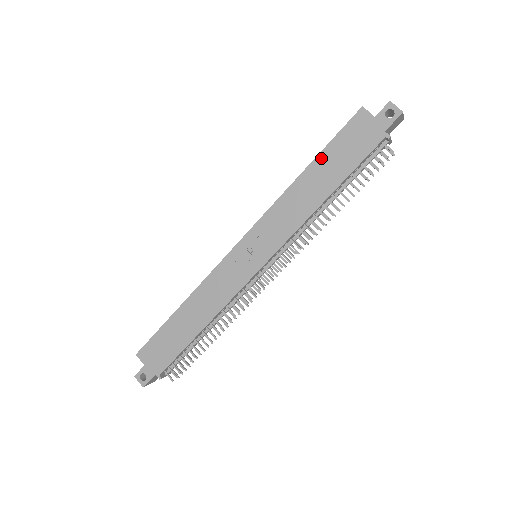
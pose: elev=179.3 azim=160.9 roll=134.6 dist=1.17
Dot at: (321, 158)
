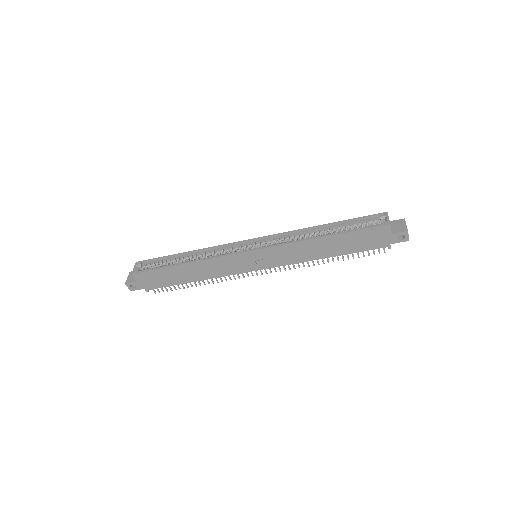
Dot at: (341, 236)
